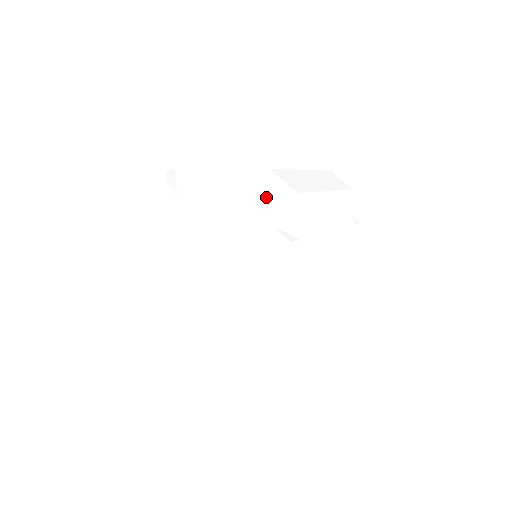
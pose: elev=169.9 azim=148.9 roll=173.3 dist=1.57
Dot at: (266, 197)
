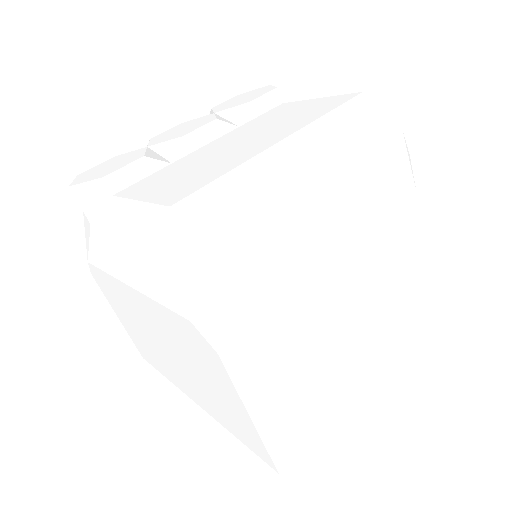
Dot at: (172, 264)
